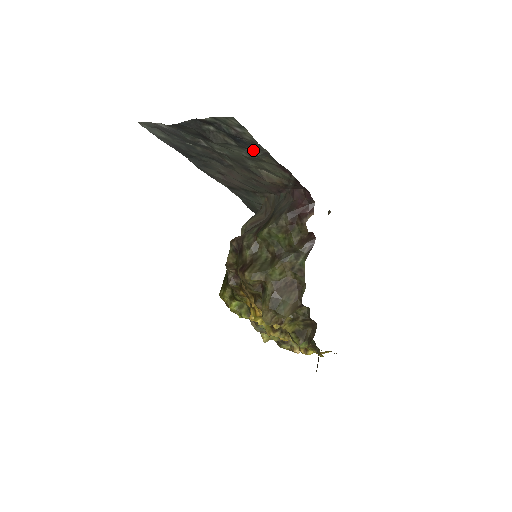
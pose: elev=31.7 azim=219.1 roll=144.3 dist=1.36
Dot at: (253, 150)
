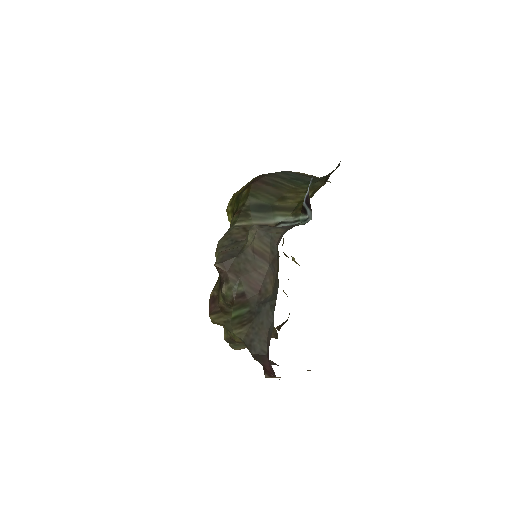
Dot at: occluded
